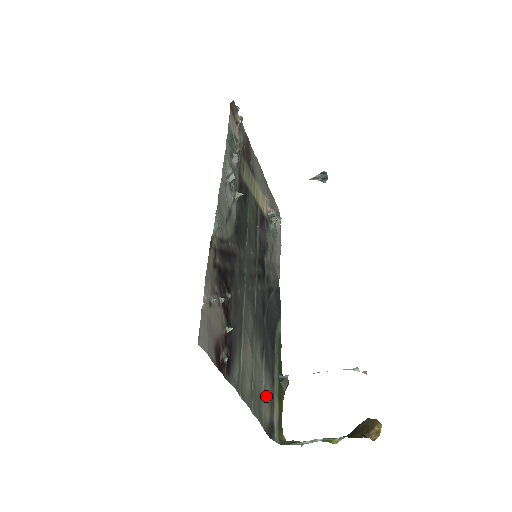
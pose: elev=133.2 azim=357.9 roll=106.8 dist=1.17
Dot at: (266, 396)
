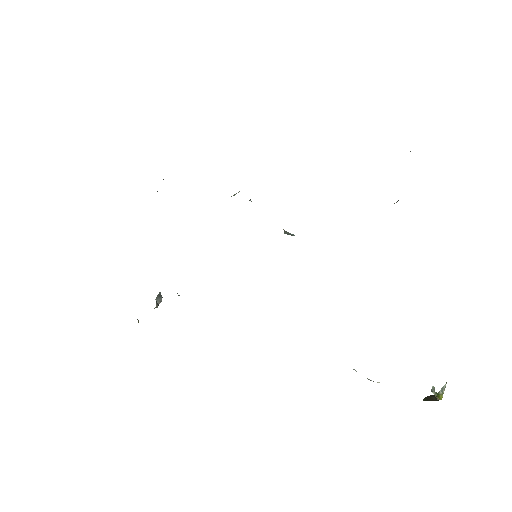
Dot at: occluded
